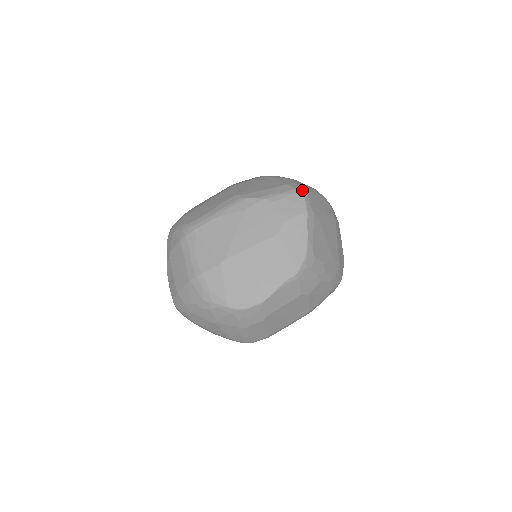
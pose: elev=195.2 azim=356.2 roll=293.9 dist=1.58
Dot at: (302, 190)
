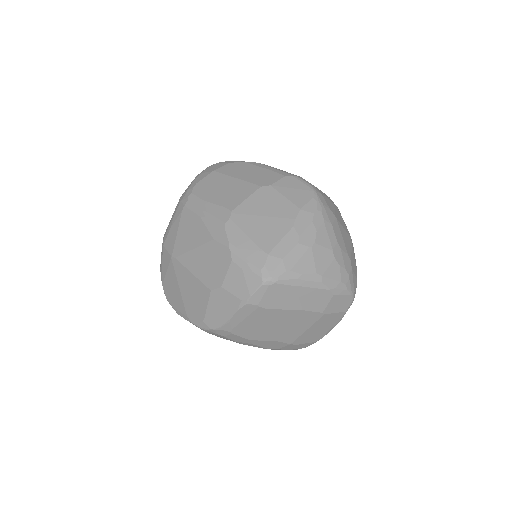
Dot at: (265, 279)
